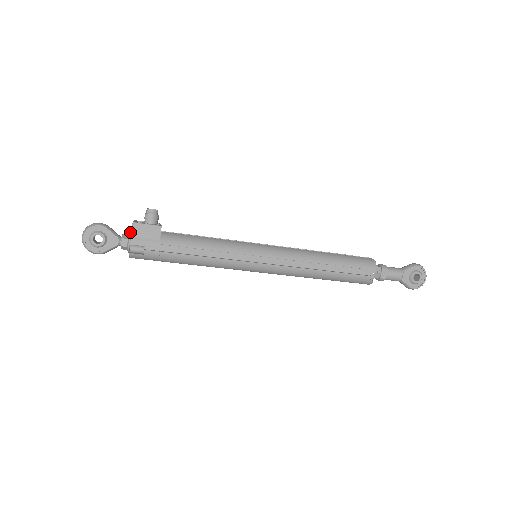
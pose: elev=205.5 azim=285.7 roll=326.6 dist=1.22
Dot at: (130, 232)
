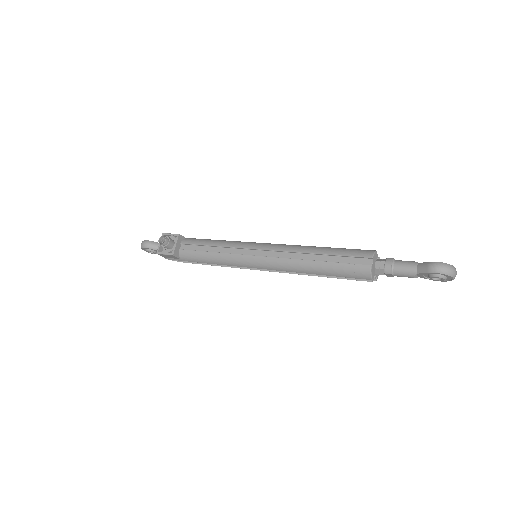
Dot at: occluded
